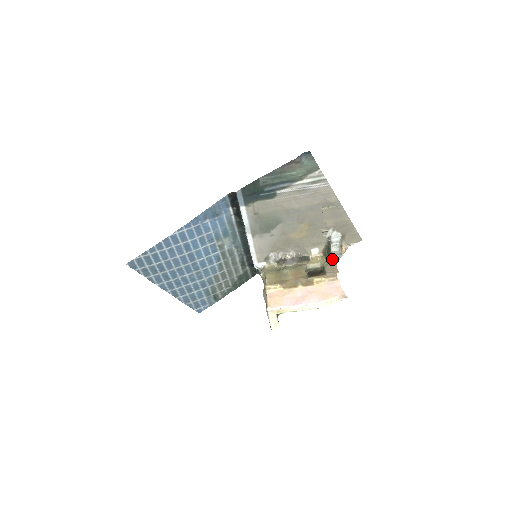
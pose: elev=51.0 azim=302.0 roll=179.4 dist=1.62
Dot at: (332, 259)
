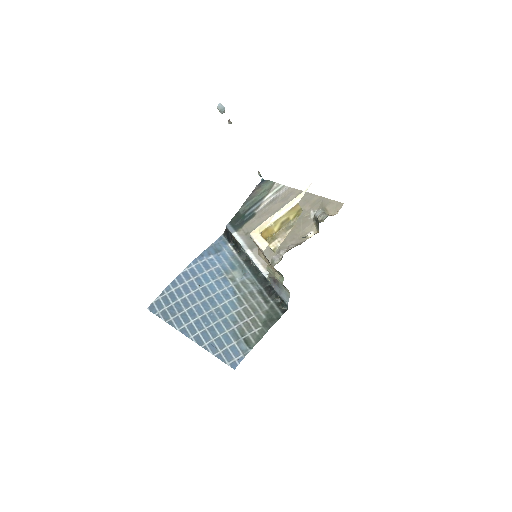
Dot at: occluded
